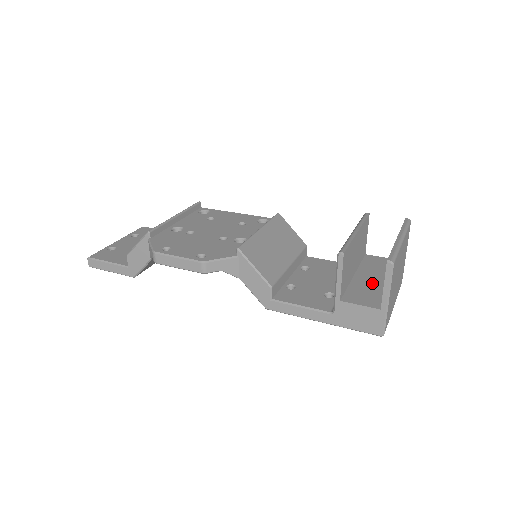
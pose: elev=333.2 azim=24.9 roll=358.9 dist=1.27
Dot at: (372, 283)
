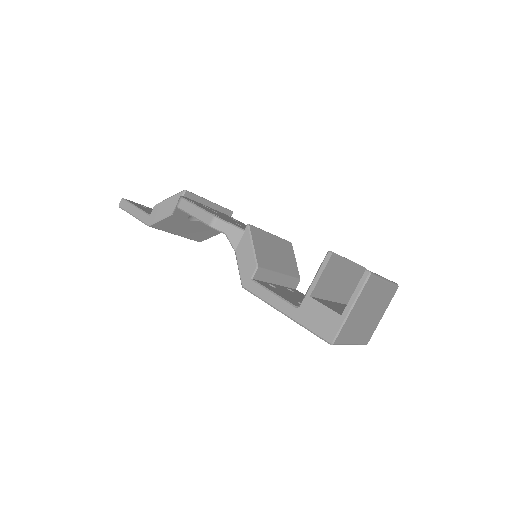
Dot at: (343, 309)
